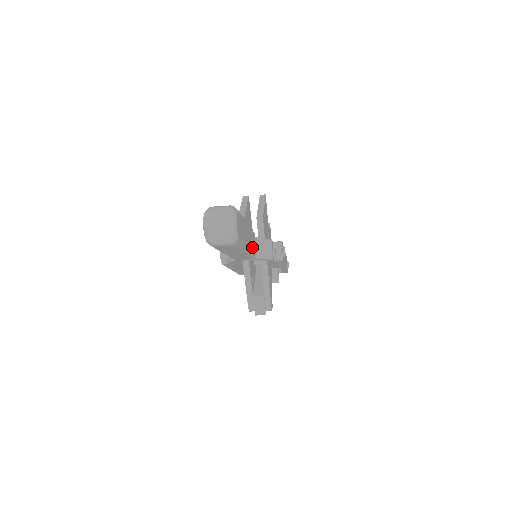
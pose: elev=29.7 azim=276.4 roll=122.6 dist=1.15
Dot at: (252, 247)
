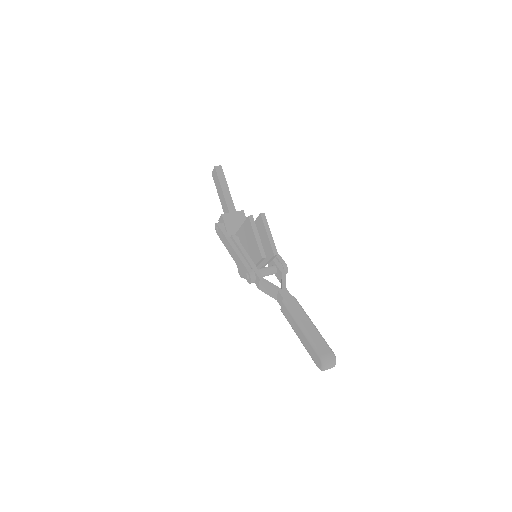
Dot at: occluded
